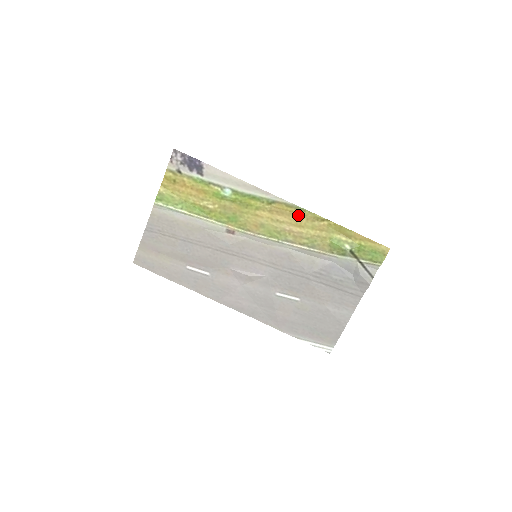
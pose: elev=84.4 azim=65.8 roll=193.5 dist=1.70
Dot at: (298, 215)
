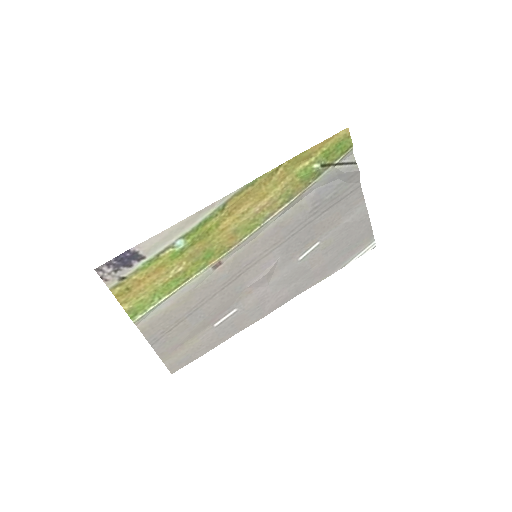
Dot at: (254, 190)
